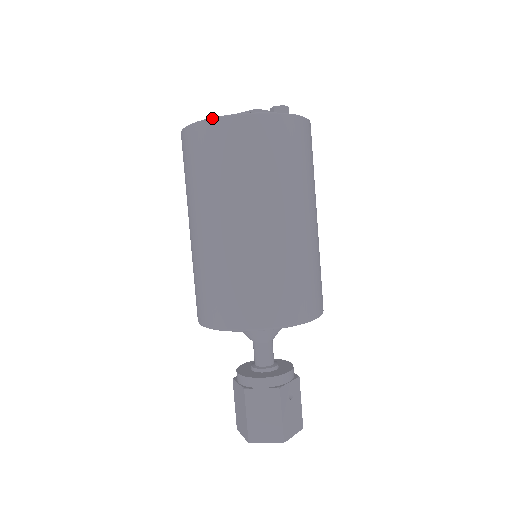
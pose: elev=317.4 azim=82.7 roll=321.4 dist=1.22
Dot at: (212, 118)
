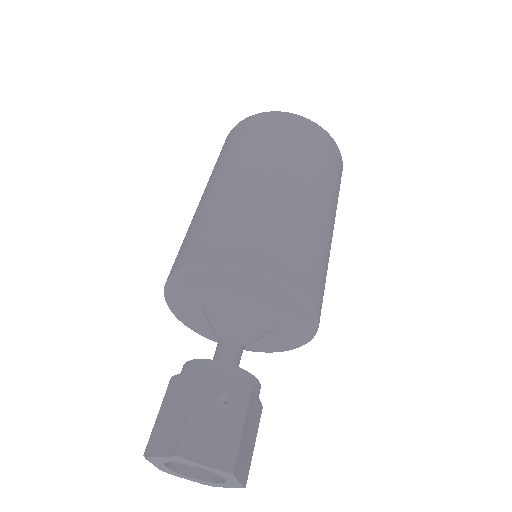
Dot at: (230, 132)
